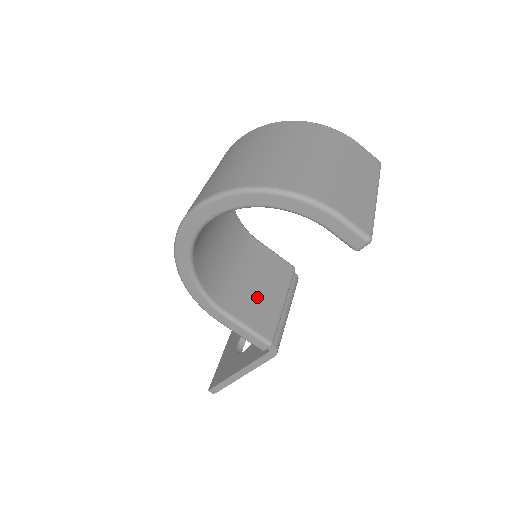
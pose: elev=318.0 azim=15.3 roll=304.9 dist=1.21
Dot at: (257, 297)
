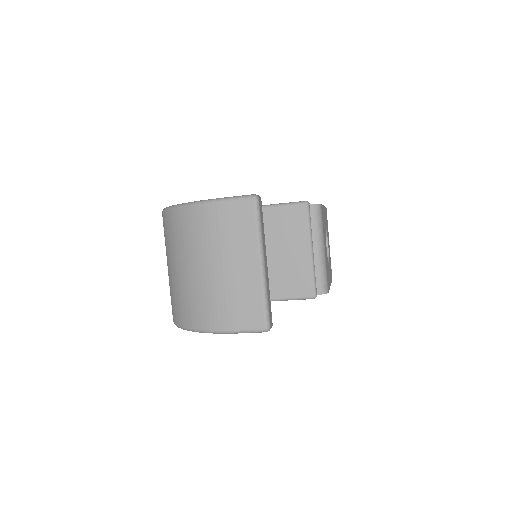
Dot at: (285, 266)
